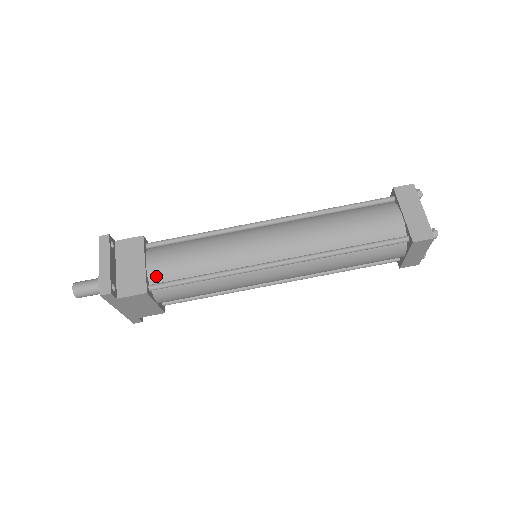
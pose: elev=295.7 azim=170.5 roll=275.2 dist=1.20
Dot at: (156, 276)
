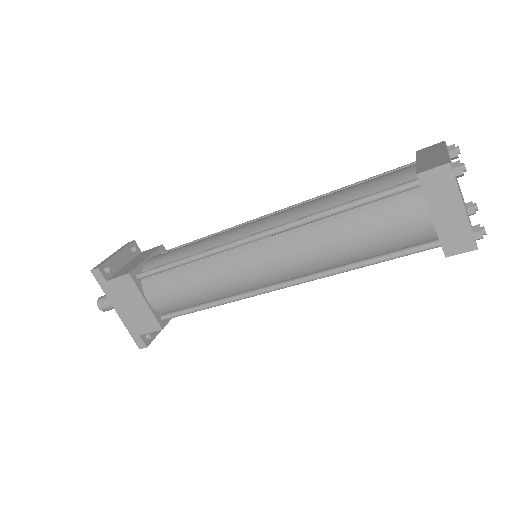
Dot at: (149, 267)
